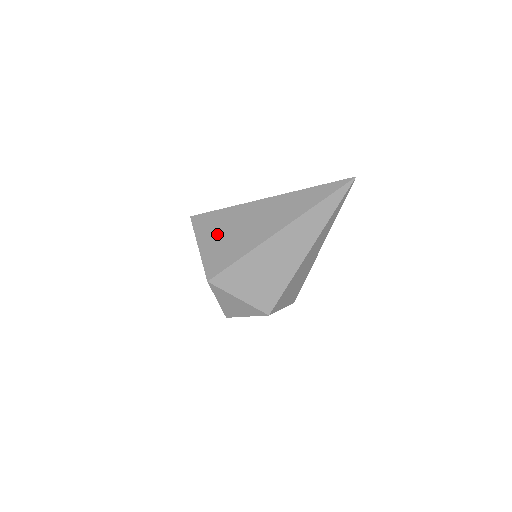
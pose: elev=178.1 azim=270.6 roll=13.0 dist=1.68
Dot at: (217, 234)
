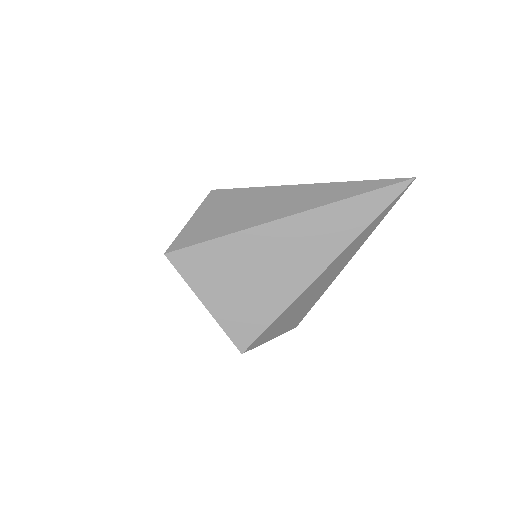
Dot at: (226, 283)
